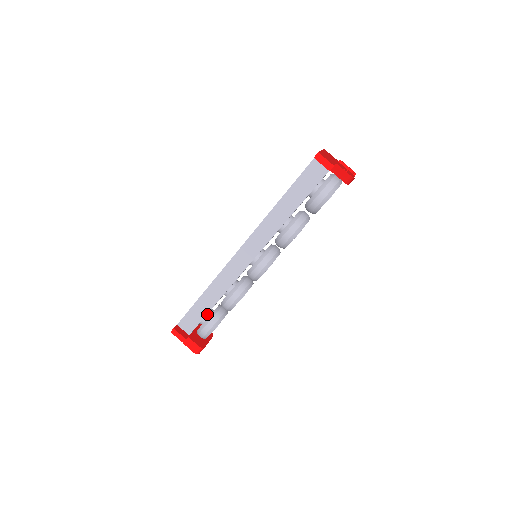
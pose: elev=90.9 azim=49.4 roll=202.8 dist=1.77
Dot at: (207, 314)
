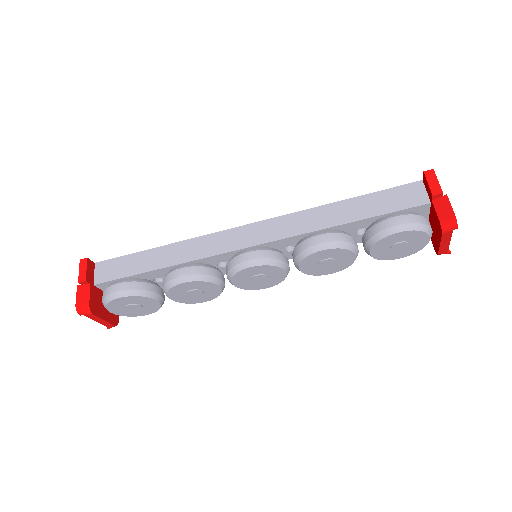
Dot at: occluded
